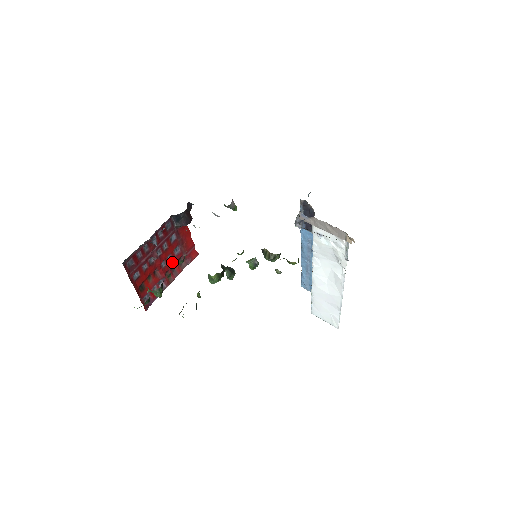
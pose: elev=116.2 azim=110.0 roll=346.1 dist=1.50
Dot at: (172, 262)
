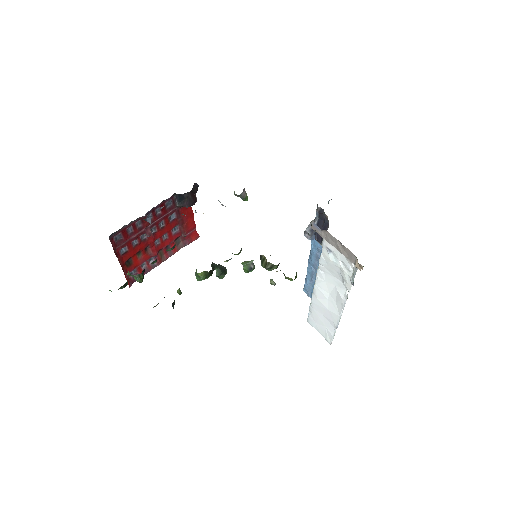
Dot at: (168, 241)
